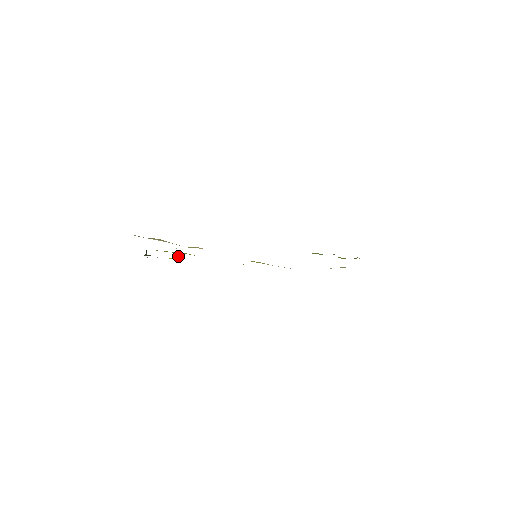
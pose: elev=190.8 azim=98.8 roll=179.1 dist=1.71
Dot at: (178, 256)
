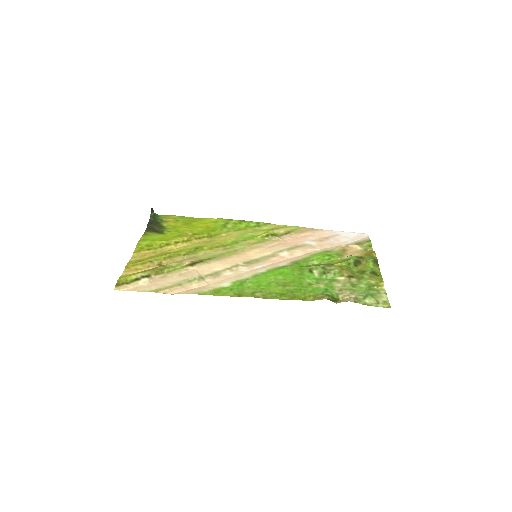
Dot at: (181, 228)
